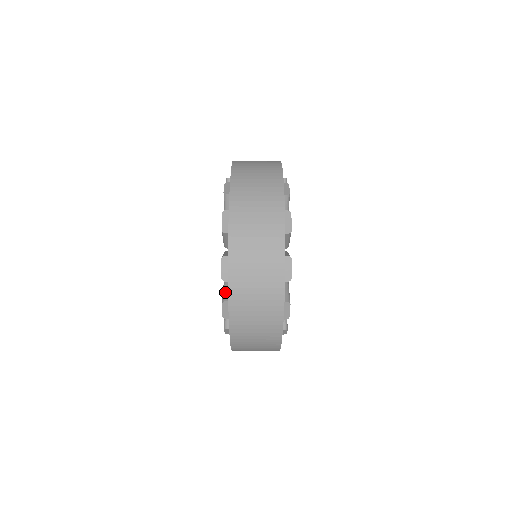
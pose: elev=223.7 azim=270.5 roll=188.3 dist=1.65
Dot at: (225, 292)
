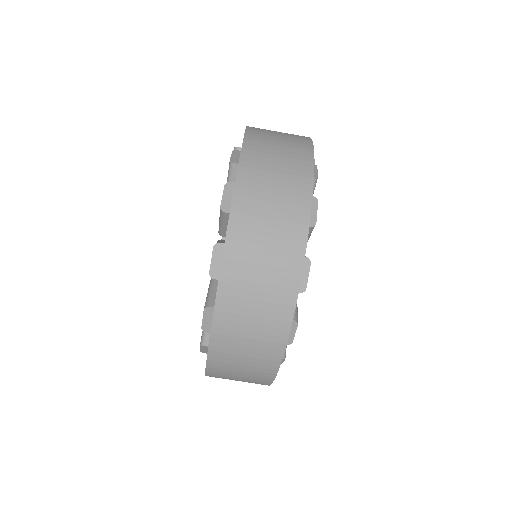
Dot at: (219, 241)
